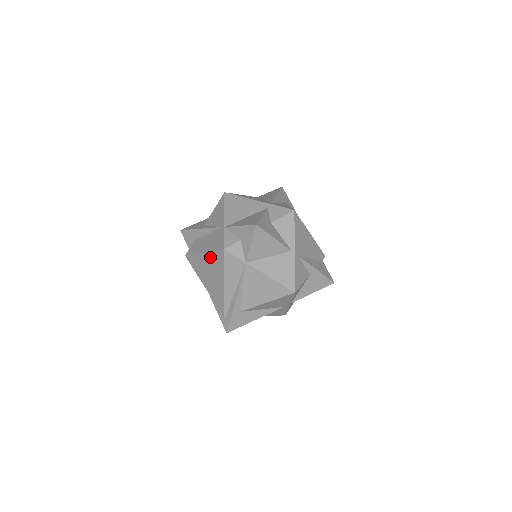
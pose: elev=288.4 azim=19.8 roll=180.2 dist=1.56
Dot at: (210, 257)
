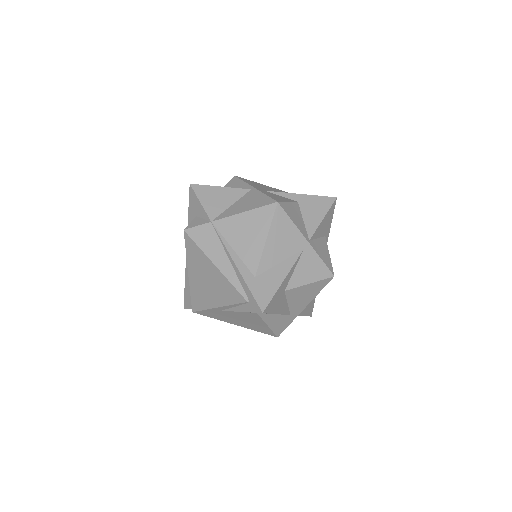
Dot at: (191, 263)
